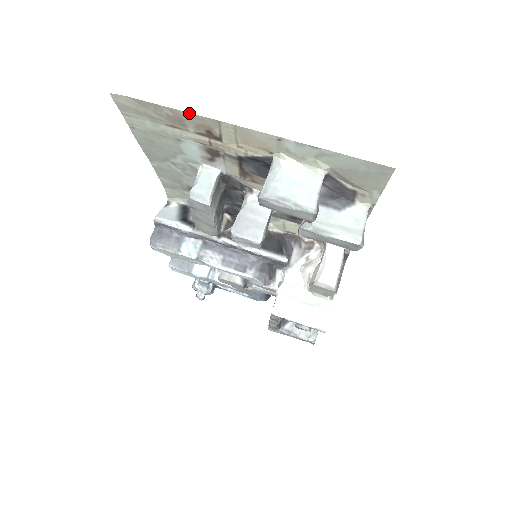
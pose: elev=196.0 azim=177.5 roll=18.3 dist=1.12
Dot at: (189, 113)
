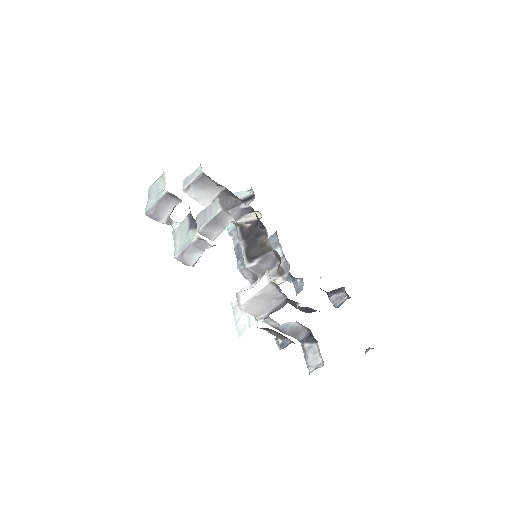
Dot at: occluded
